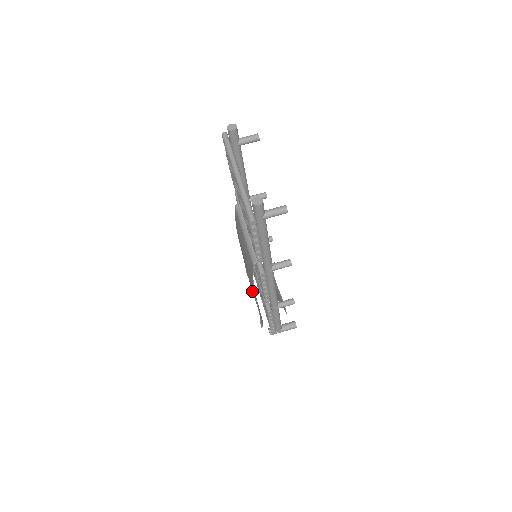
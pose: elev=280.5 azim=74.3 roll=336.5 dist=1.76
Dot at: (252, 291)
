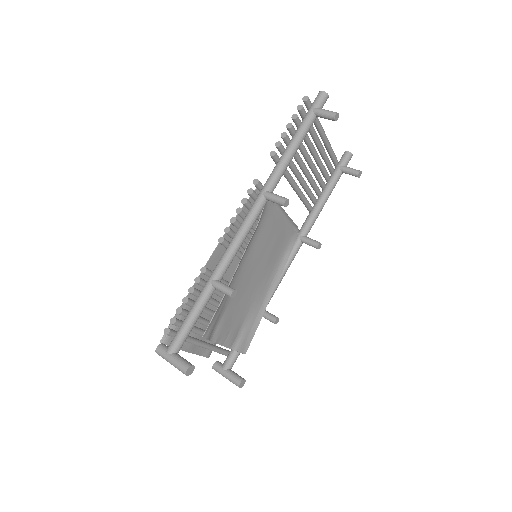
Dot at: occluded
